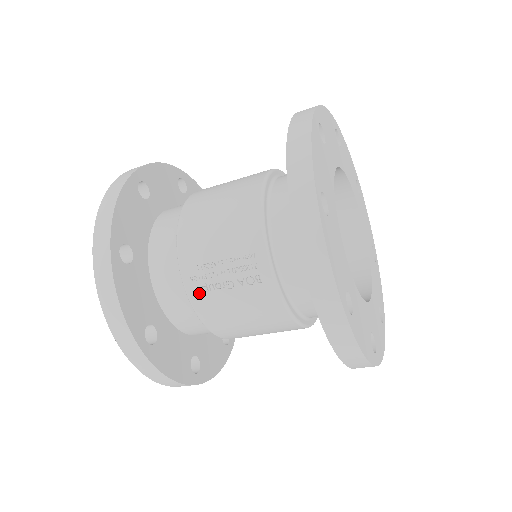
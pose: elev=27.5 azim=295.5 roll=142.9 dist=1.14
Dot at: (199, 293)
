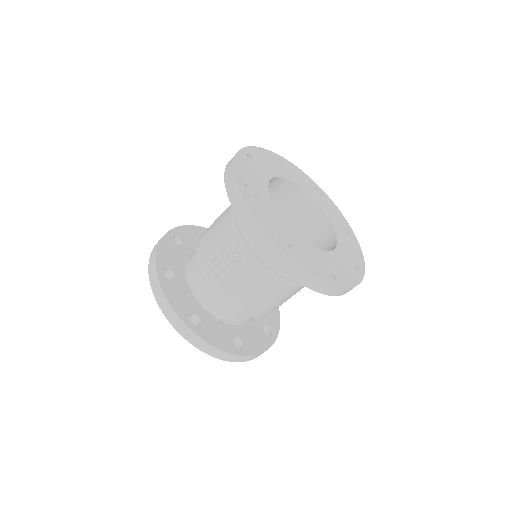
Dot at: (214, 282)
